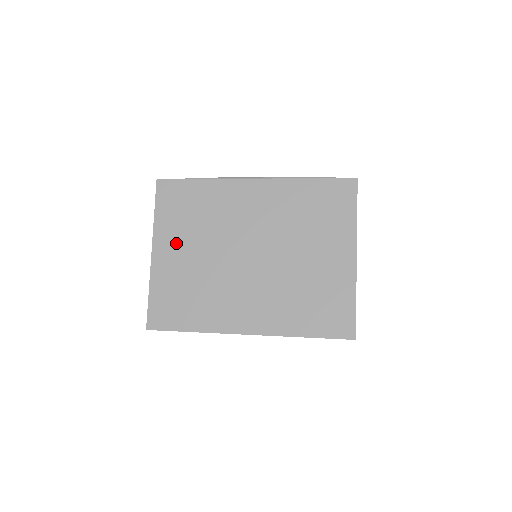
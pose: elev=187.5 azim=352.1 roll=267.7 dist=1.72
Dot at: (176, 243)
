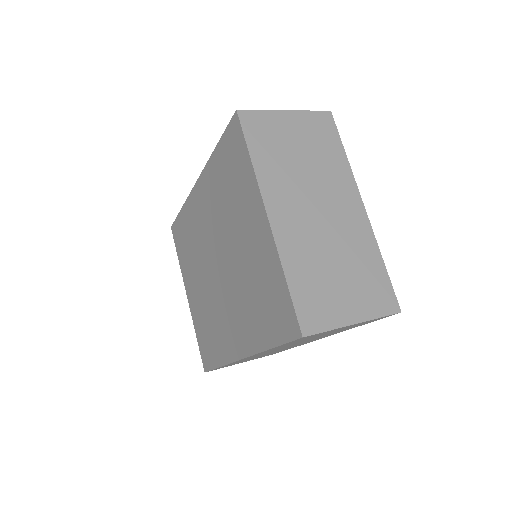
Dot at: (191, 280)
